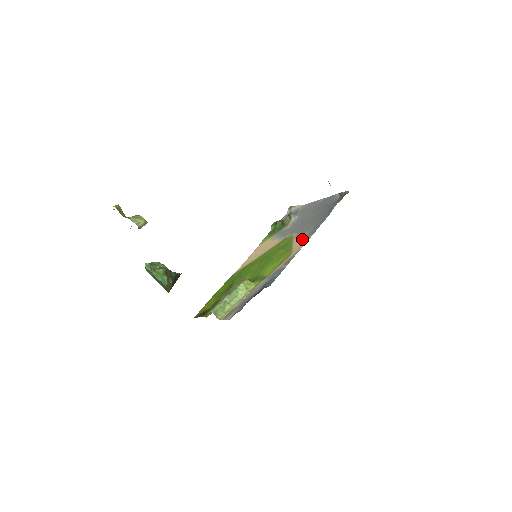
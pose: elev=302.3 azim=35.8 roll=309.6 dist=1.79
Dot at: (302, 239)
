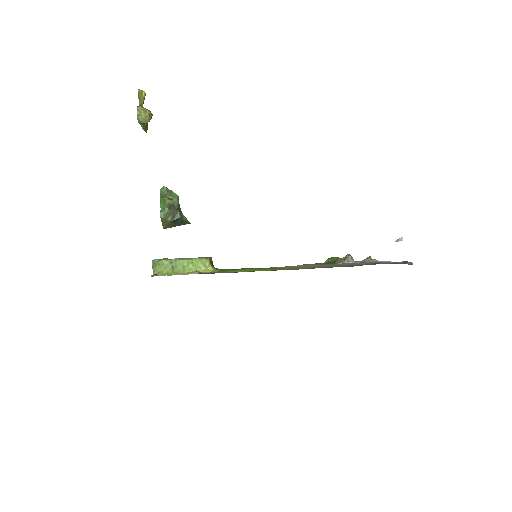
Dot at: occluded
